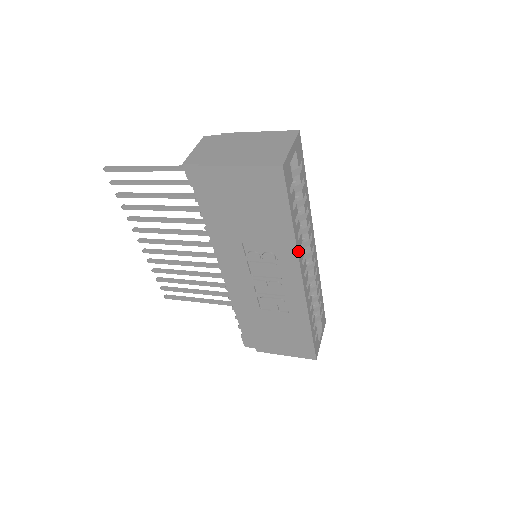
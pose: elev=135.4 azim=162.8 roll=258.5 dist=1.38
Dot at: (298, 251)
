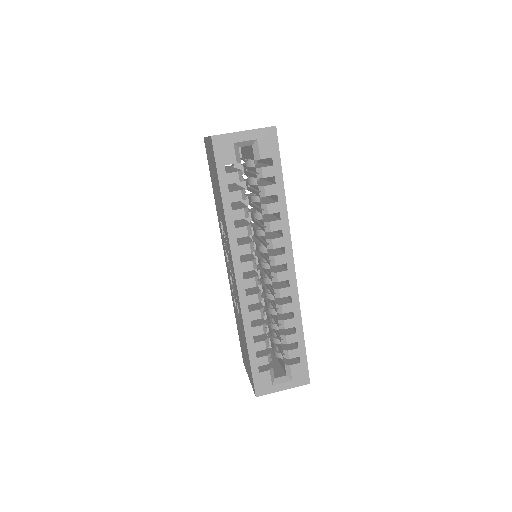
Dot at: (231, 238)
